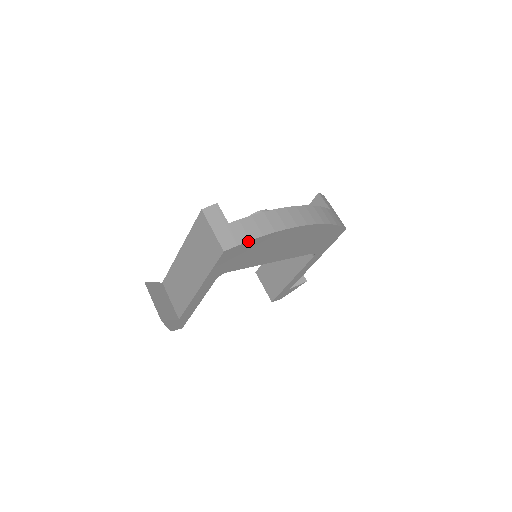
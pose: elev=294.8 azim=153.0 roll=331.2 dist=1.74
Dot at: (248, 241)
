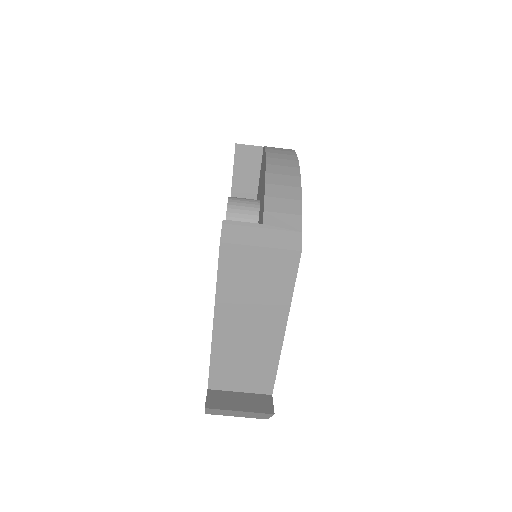
Dot at: (301, 218)
